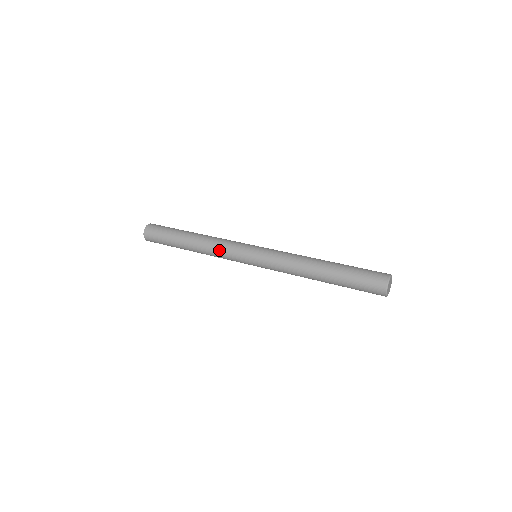
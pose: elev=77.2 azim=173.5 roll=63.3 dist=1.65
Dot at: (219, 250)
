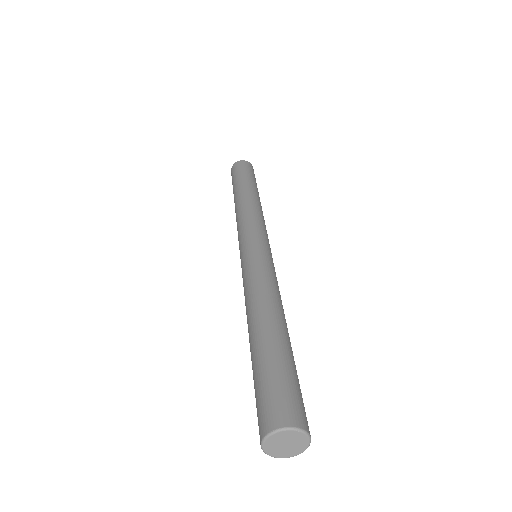
Dot at: (241, 218)
